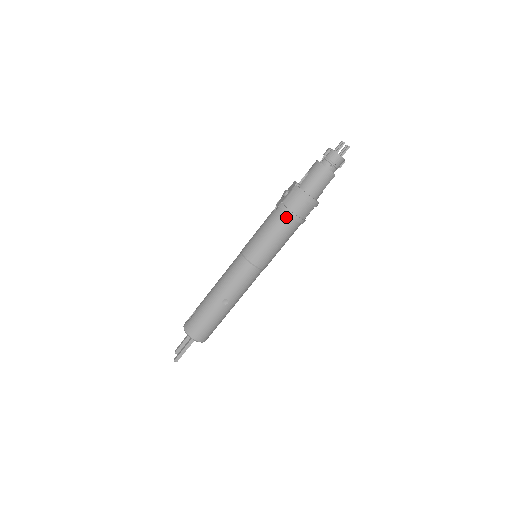
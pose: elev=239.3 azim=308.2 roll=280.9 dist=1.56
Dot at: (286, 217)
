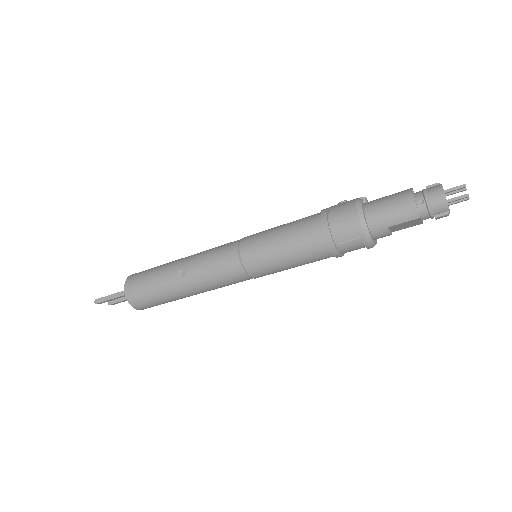
Dot at: (317, 222)
